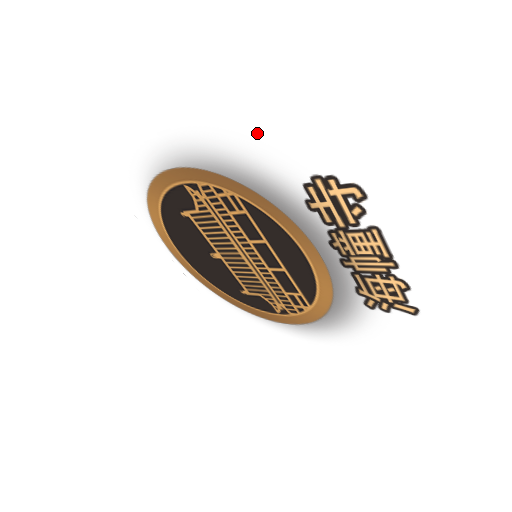
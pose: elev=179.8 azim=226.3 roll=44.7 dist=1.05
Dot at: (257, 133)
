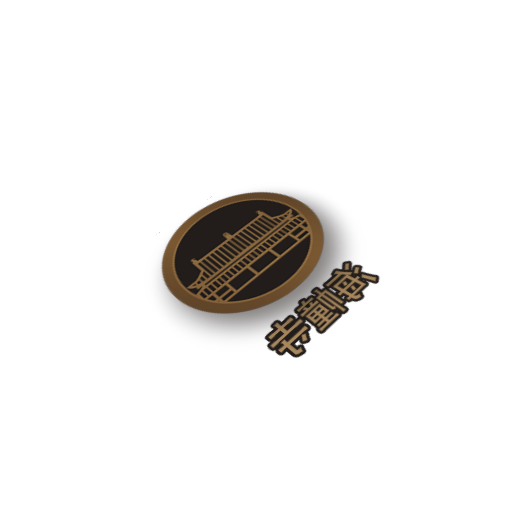
Dot at: (224, 359)
